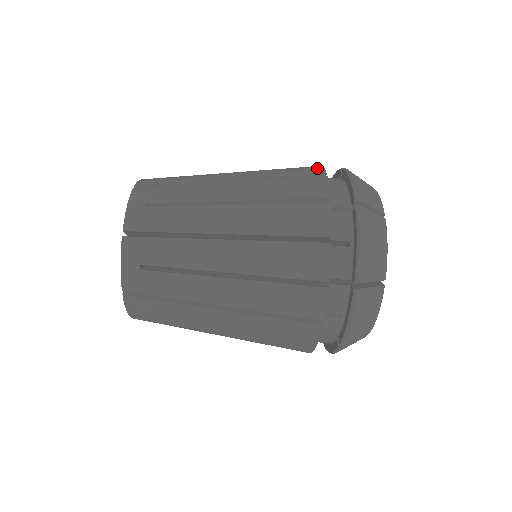
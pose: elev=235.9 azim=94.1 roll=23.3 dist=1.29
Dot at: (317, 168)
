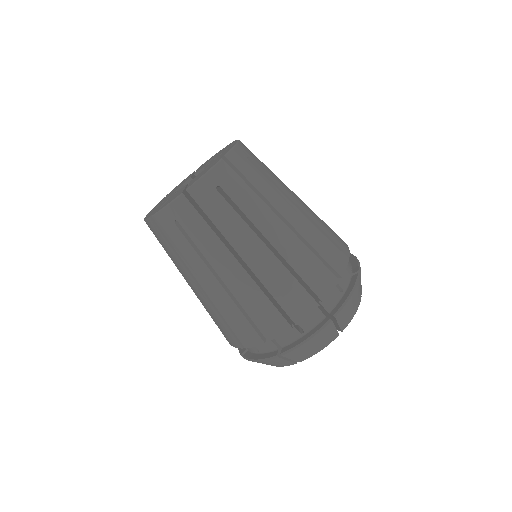
Dot at: occluded
